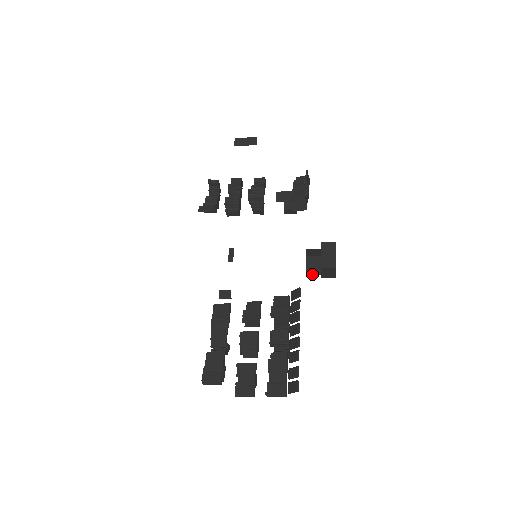
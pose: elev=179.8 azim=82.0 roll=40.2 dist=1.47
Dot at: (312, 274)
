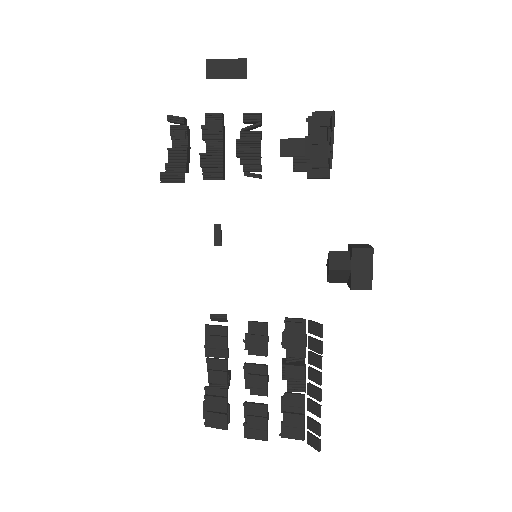
Dot at: (335, 282)
